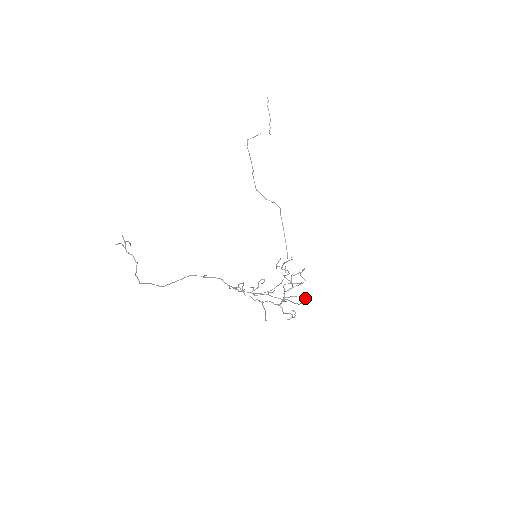
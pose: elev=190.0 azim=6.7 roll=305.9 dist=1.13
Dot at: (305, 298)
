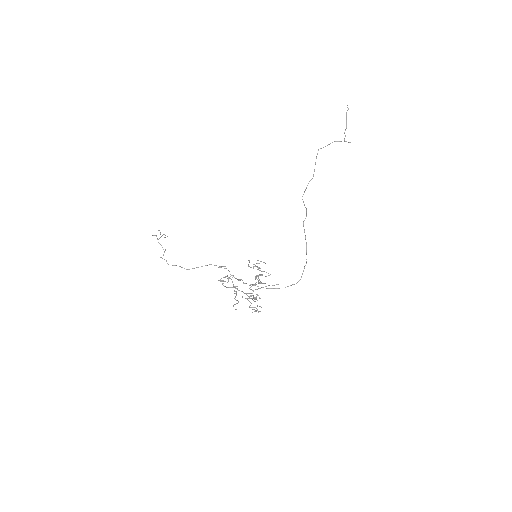
Dot at: (255, 297)
